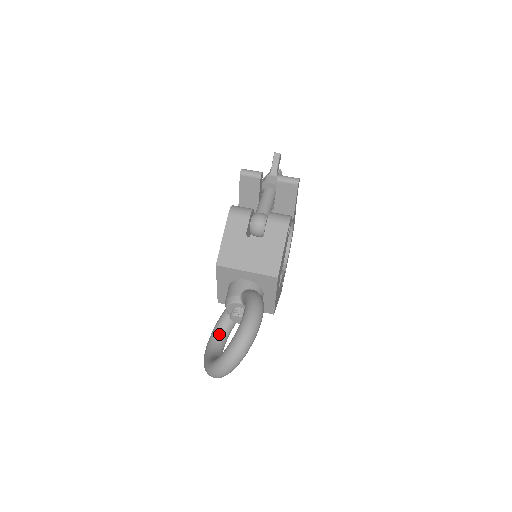
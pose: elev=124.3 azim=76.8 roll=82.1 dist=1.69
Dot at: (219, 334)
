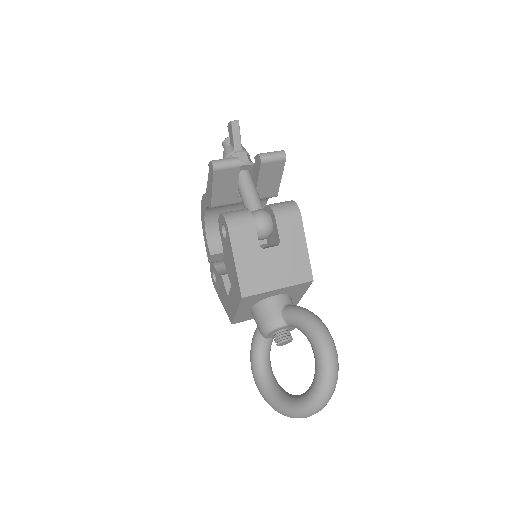
Dot at: (264, 363)
